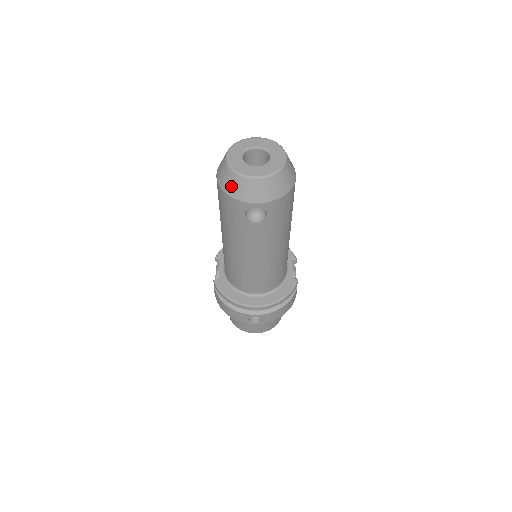
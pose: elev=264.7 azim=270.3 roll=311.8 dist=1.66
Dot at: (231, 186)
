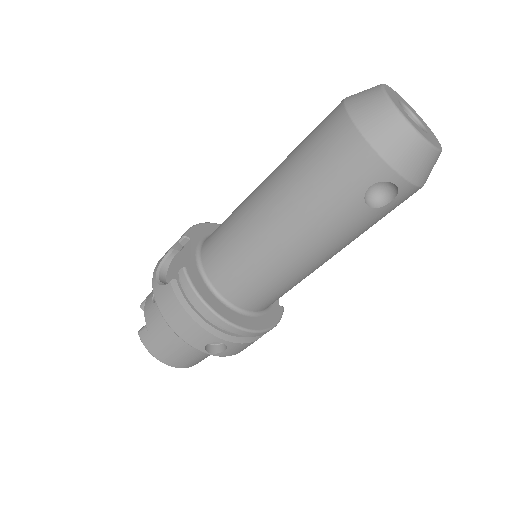
Dot at: (386, 135)
